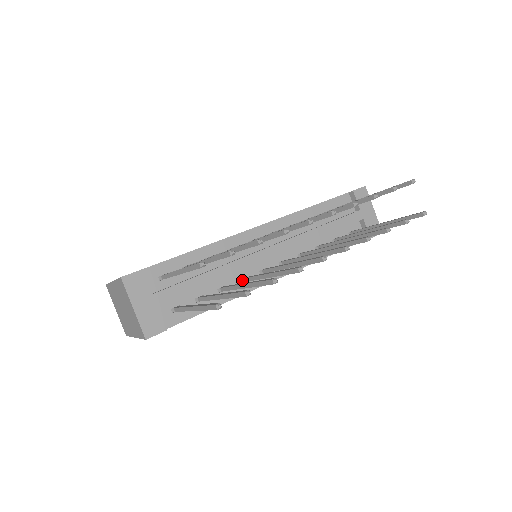
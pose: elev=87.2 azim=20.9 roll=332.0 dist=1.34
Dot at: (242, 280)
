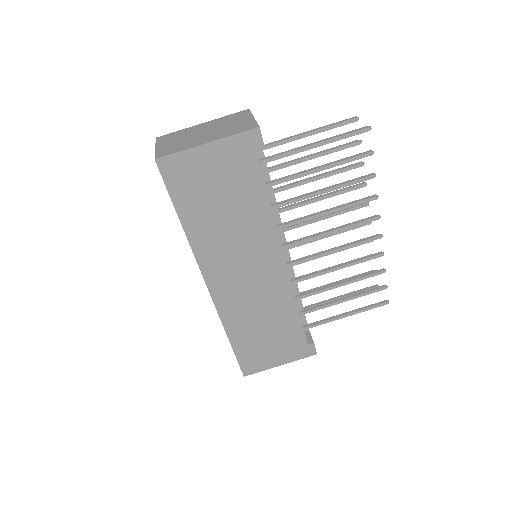
Dot at: (277, 225)
